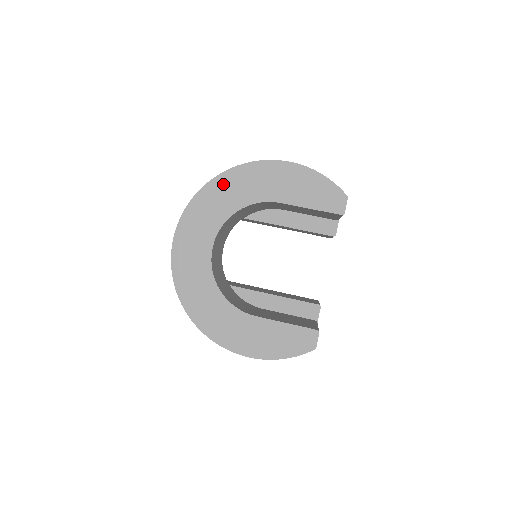
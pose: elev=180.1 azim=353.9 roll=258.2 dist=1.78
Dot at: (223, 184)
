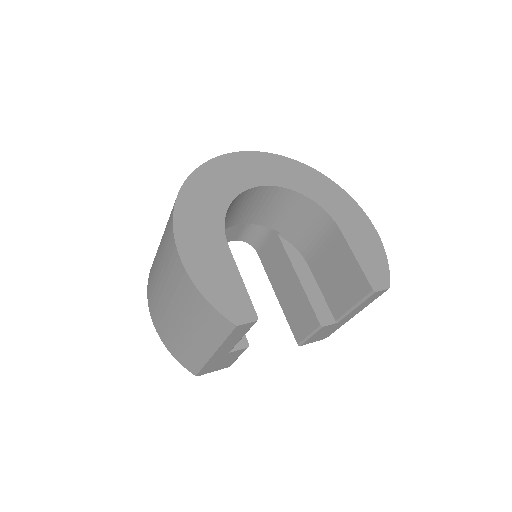
Dot at: (320, 180)
